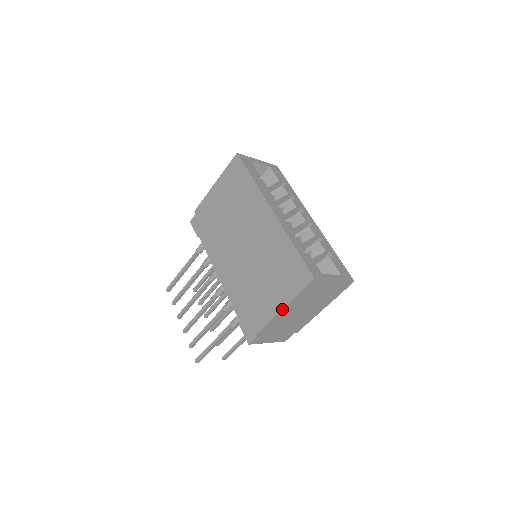
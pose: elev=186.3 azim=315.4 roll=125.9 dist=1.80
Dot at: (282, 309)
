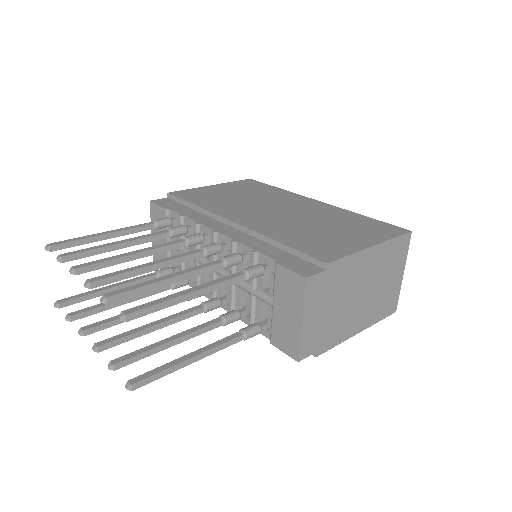
Dot at: (372, 245)
